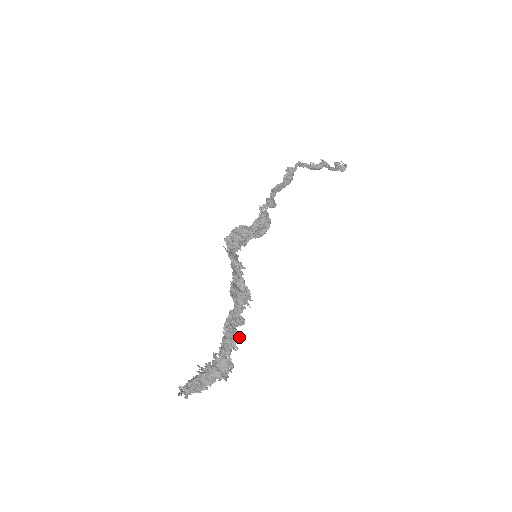
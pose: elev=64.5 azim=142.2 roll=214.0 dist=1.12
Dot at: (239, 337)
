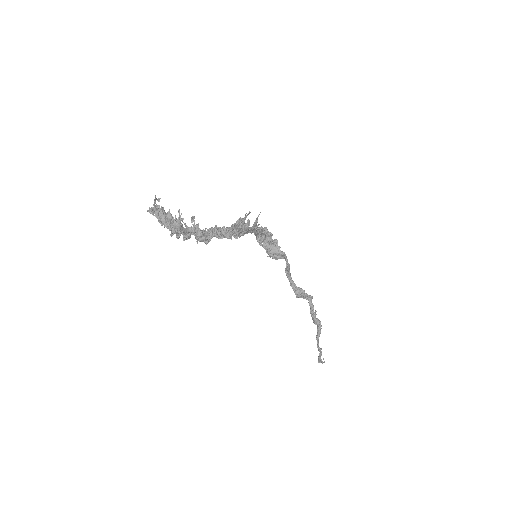
Dot at: (208, 242)
